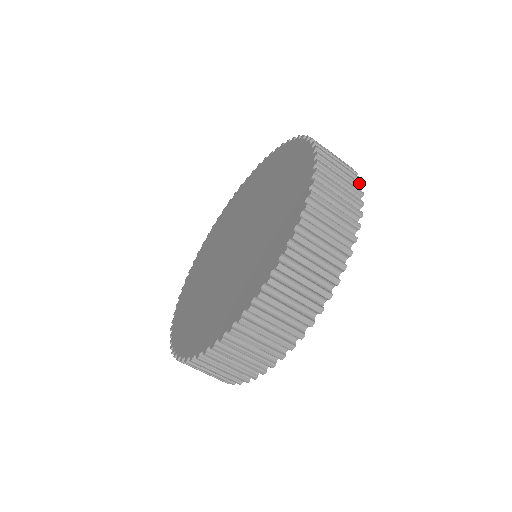
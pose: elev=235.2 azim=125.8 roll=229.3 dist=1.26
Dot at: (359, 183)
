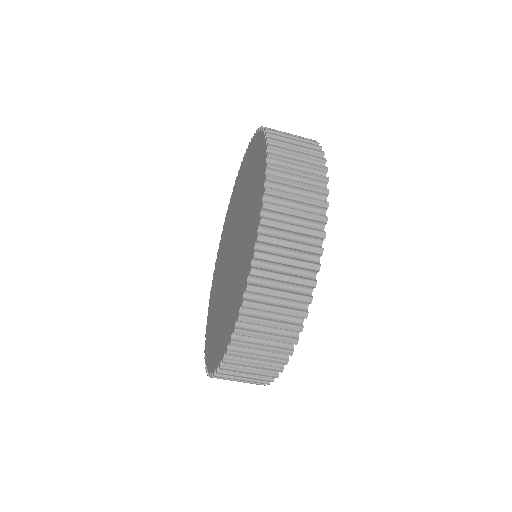
Dot at: (307, 301)
